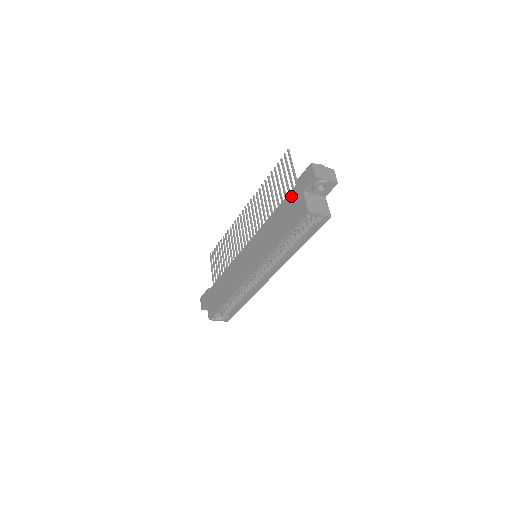
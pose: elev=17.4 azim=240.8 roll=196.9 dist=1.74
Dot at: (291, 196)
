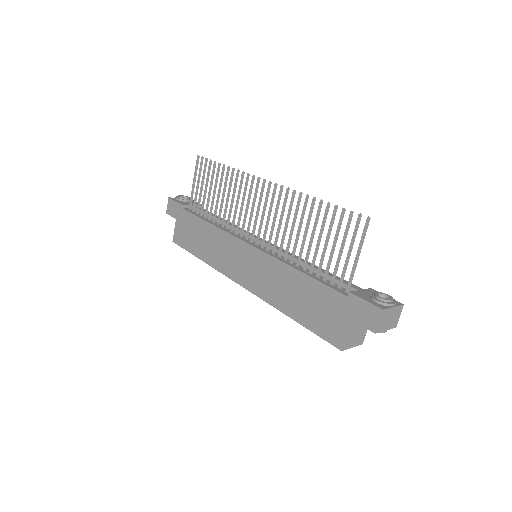
Dot at: (334, 298)
